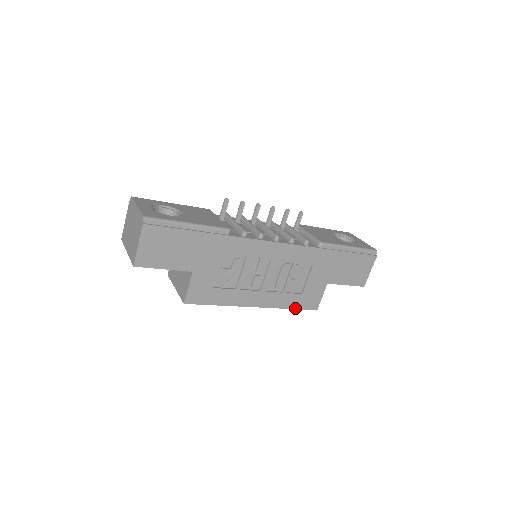
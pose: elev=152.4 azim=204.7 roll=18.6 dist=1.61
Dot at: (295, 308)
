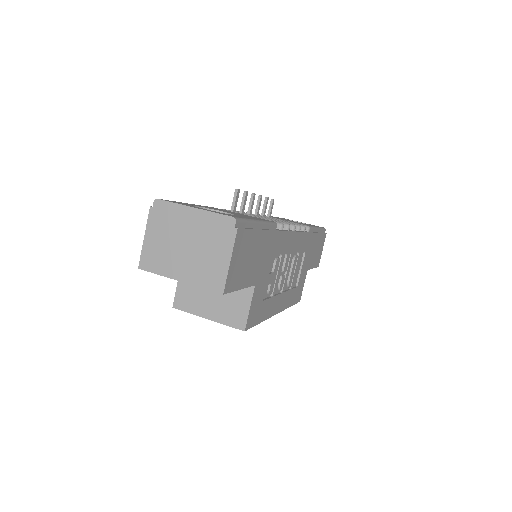
Dot at: (292, 304)
